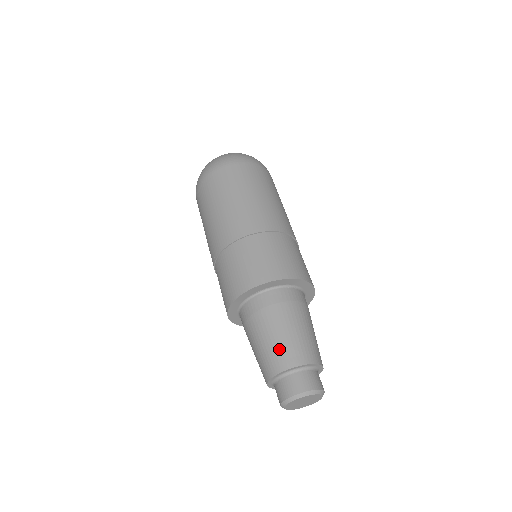
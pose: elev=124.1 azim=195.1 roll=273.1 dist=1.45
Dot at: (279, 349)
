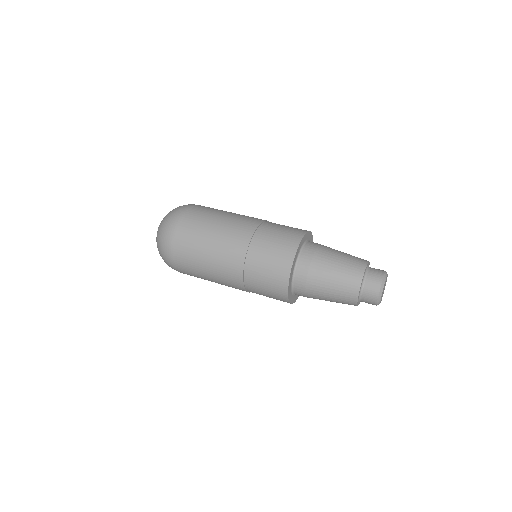
Dot at: (348, 265)
